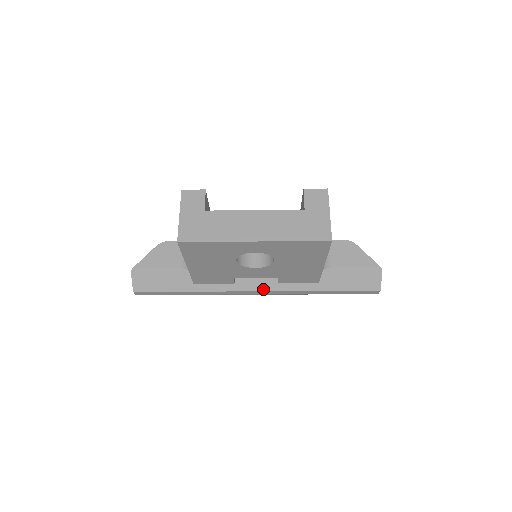
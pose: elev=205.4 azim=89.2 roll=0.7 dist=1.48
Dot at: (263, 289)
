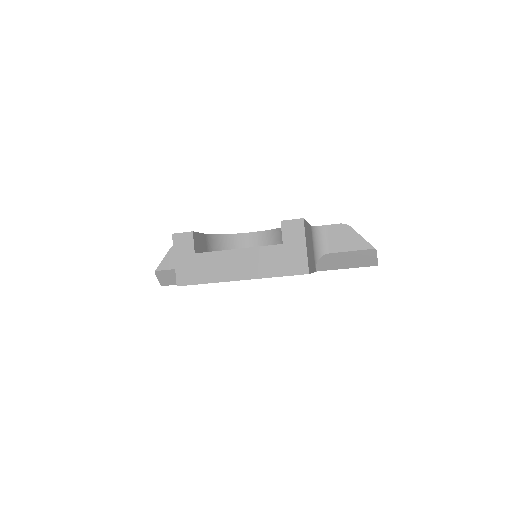
Dot at: occluded
